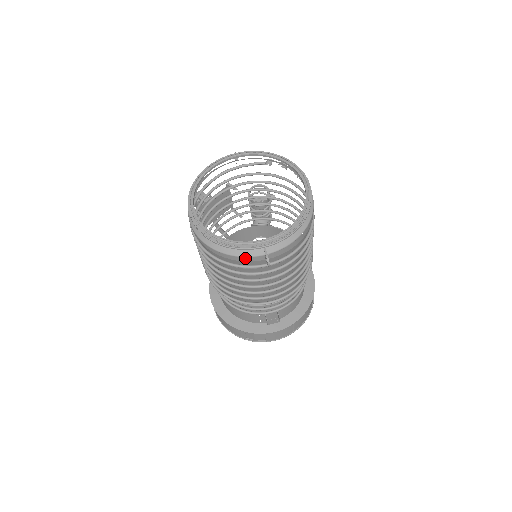
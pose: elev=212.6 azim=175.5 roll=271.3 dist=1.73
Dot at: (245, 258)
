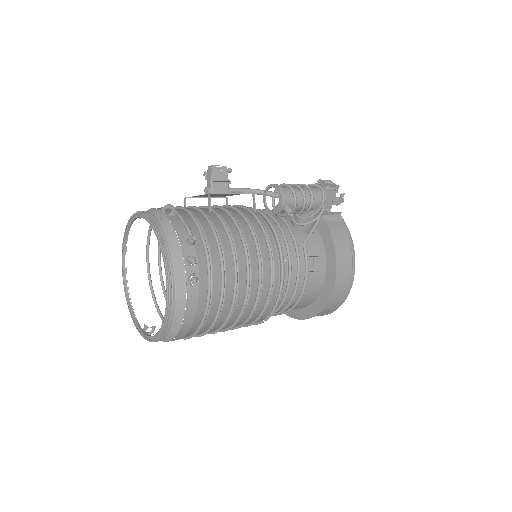
Dot at: occluded
